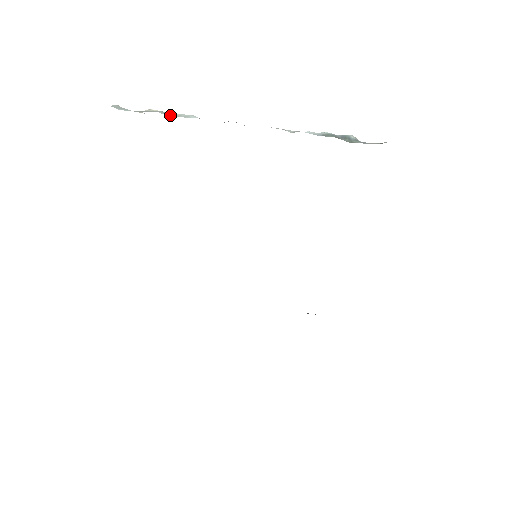
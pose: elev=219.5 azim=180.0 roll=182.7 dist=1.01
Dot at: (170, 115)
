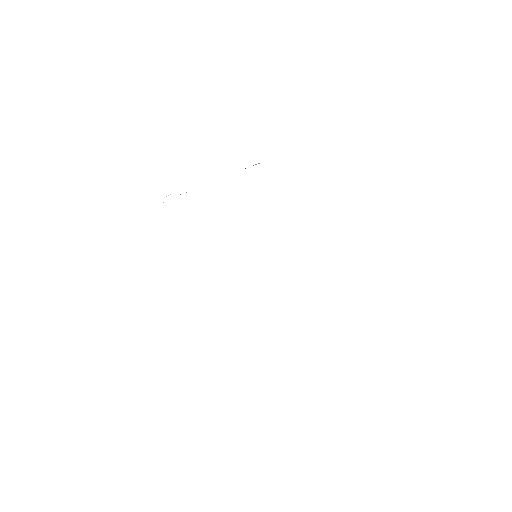
Dot at: occluded
